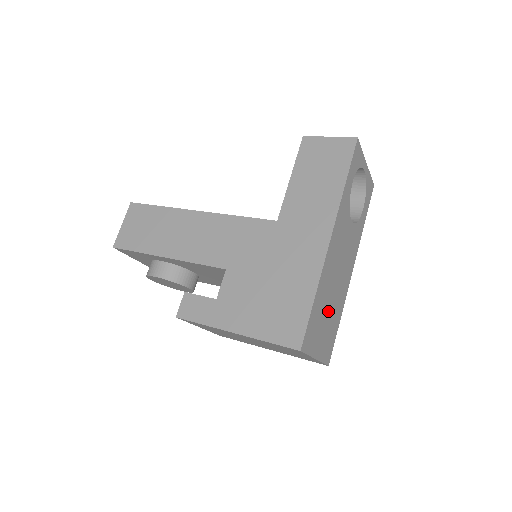
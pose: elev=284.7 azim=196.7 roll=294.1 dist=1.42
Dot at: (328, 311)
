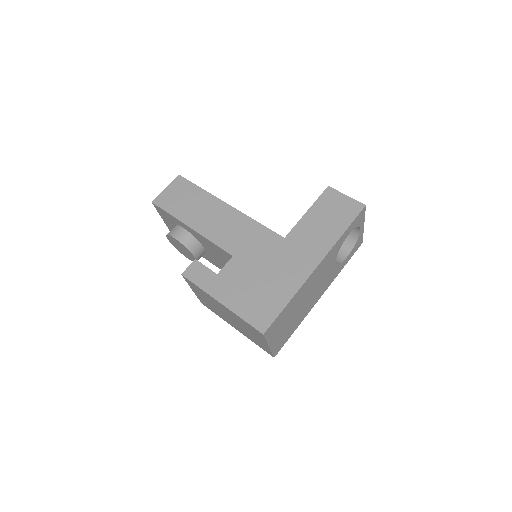
Dot at: (292, 317)
